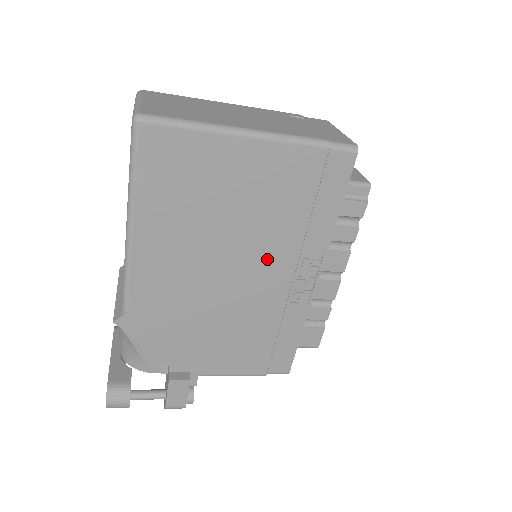
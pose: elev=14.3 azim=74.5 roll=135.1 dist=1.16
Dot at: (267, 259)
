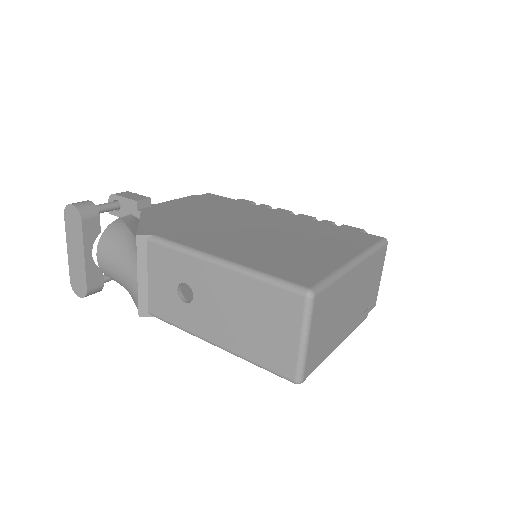
Dot at: occluded
